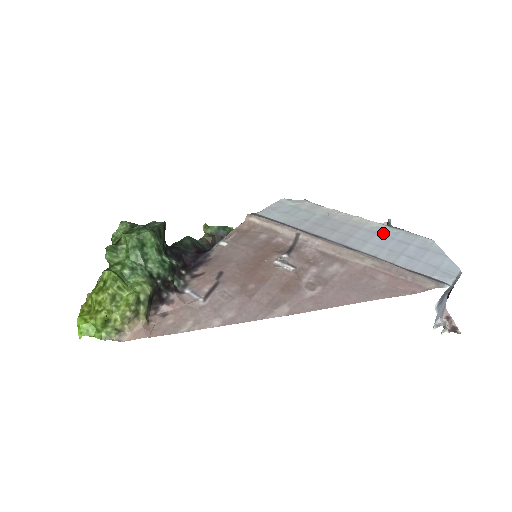
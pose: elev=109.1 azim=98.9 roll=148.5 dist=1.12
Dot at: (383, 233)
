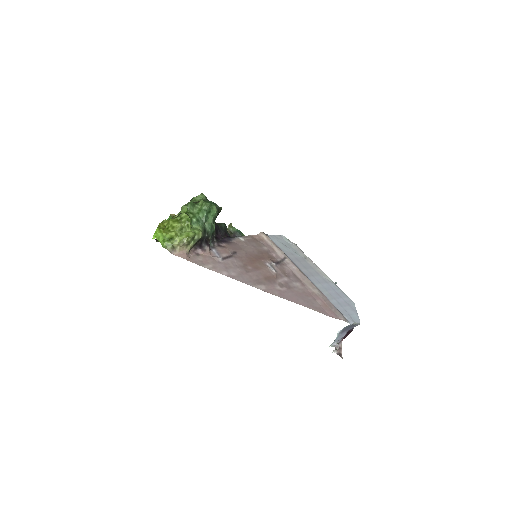
Dot at: (330, 284)
